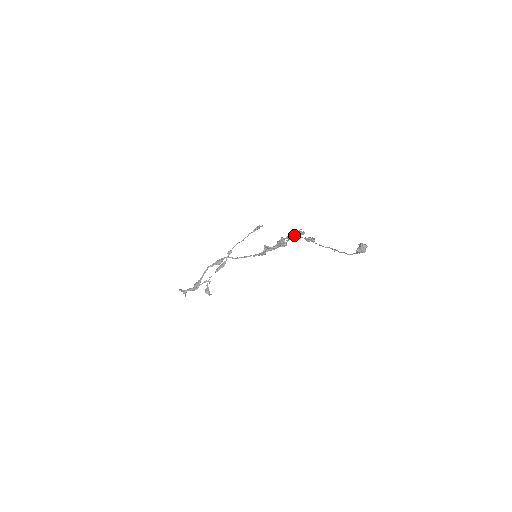
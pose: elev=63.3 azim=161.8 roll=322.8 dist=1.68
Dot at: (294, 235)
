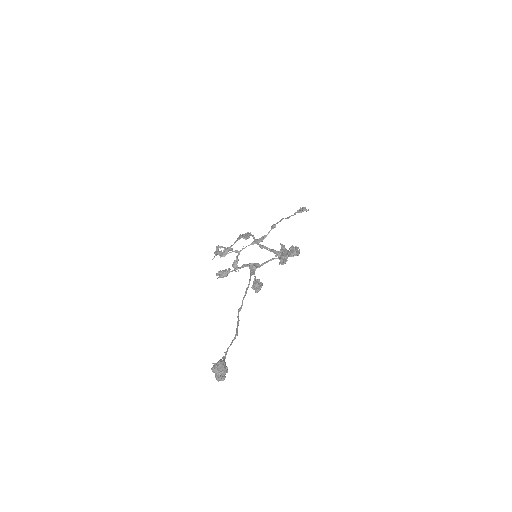
Dot at: (250, 264)
